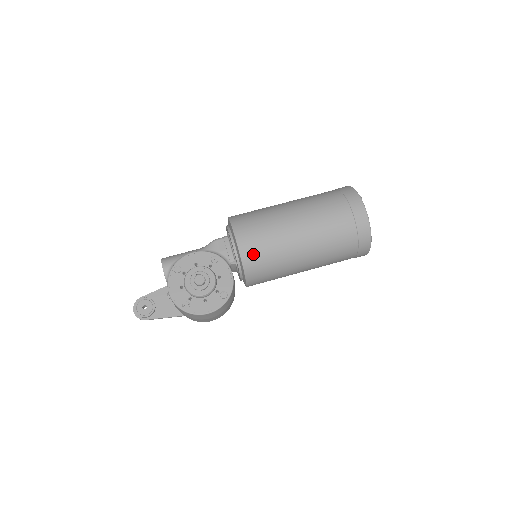
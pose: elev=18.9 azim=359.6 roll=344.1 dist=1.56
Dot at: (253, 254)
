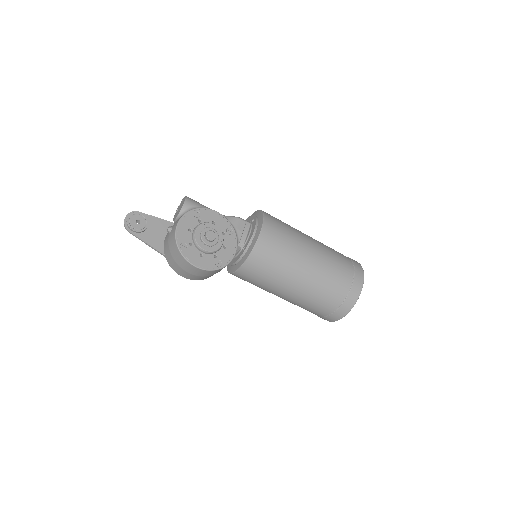
Dot at: (265, 251)
